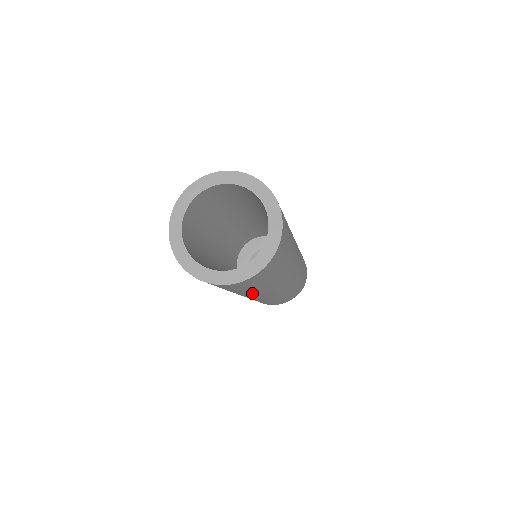
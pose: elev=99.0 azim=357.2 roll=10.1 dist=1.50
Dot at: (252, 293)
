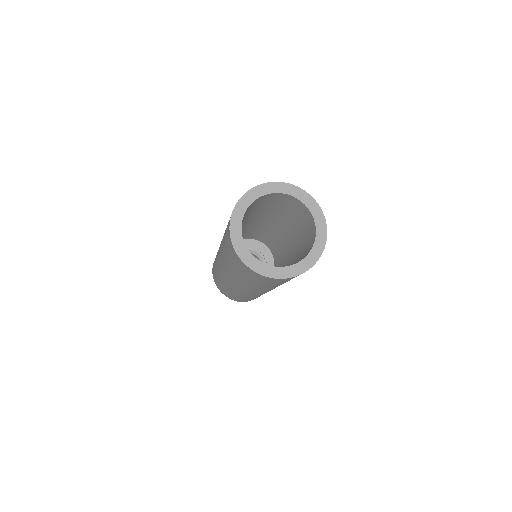
Dot at: (234, 275)
